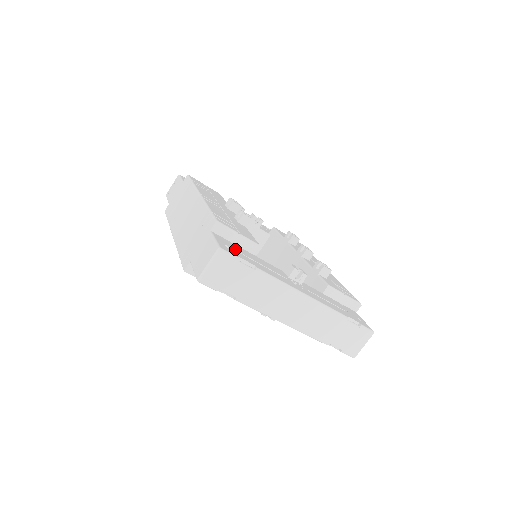
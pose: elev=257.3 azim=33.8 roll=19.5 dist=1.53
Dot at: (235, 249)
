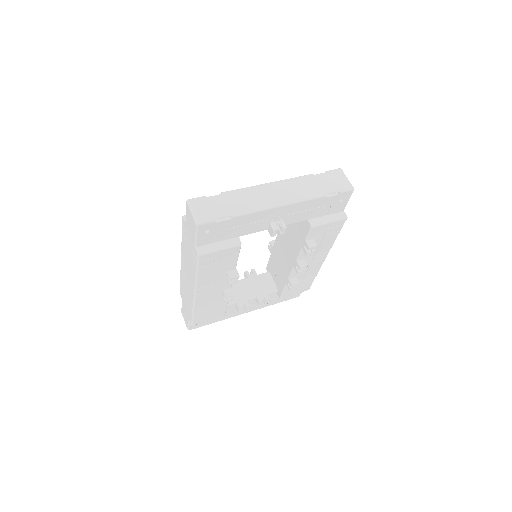
Dot at: occluded
